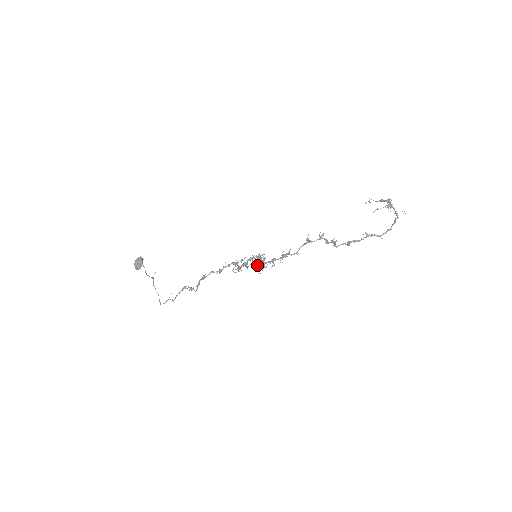
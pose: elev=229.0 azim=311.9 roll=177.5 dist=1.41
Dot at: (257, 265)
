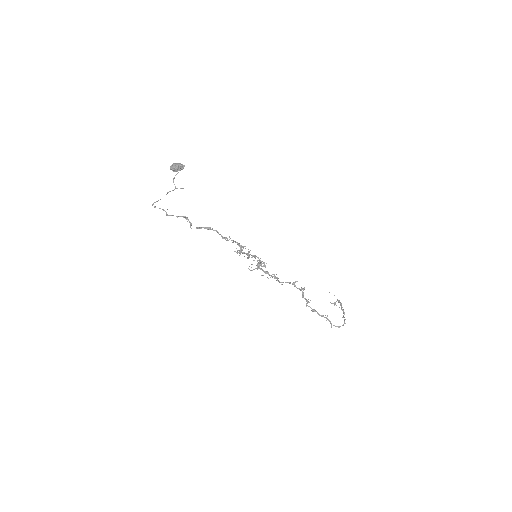
Dot at: occluded
